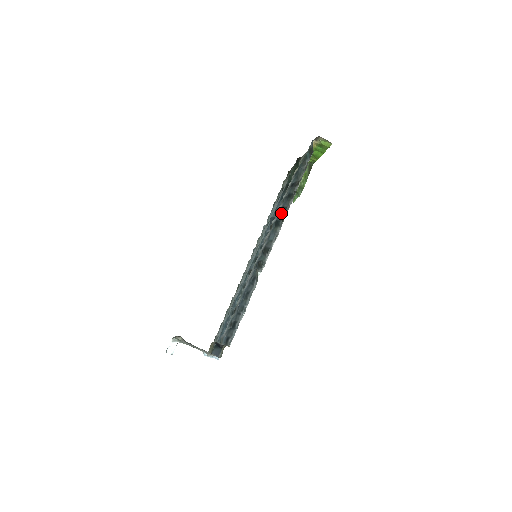
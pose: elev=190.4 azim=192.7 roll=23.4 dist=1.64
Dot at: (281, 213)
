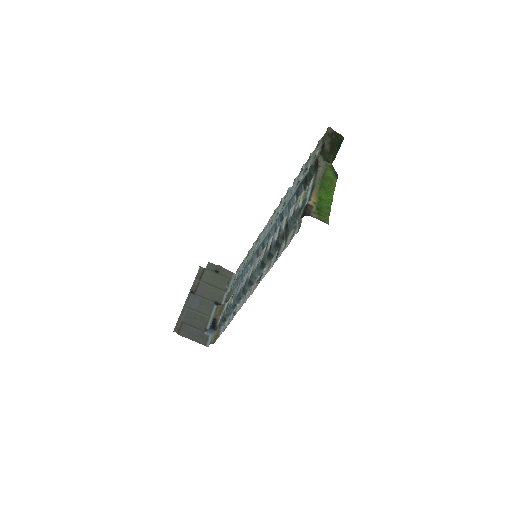
Dot at: (267, 257)
